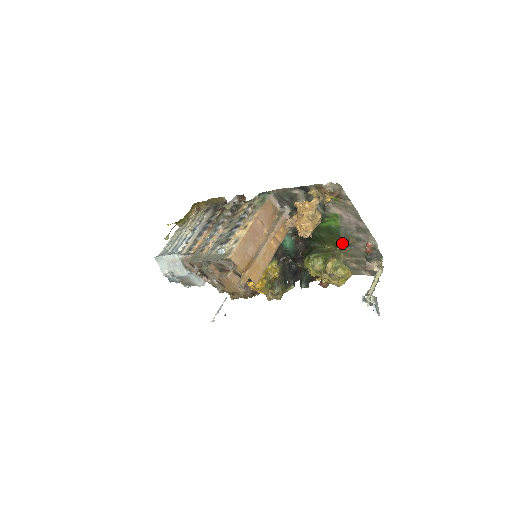
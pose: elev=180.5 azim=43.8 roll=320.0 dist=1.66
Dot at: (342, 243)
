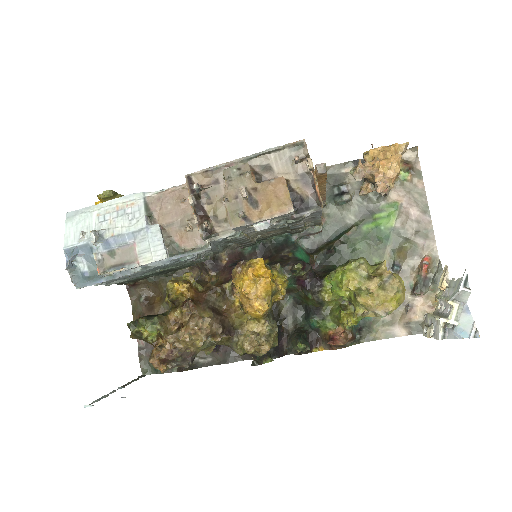
Dot at: occluded
